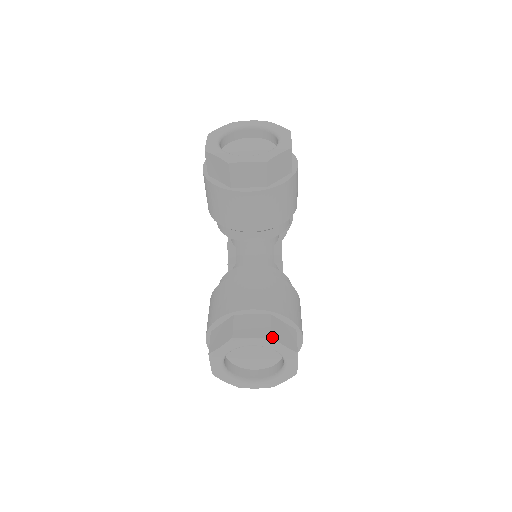
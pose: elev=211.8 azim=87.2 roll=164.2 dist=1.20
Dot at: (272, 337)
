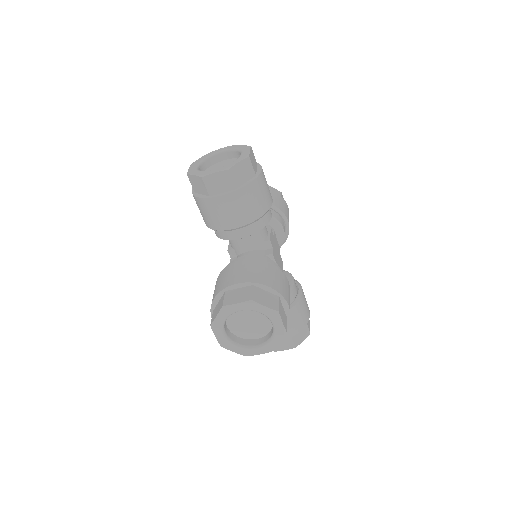
Dot at: (253, 300)
